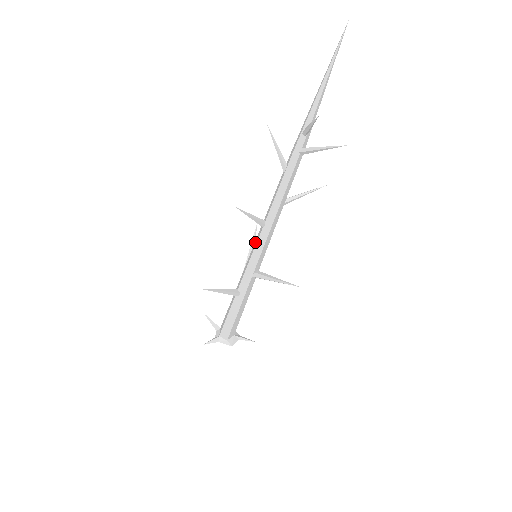
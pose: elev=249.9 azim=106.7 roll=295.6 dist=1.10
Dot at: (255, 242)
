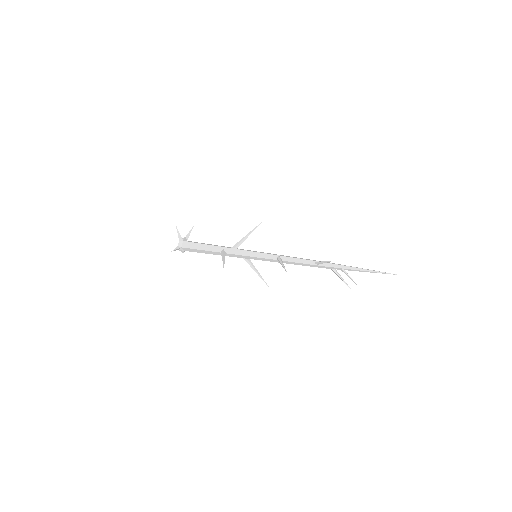
Dot at: (263, 254)
